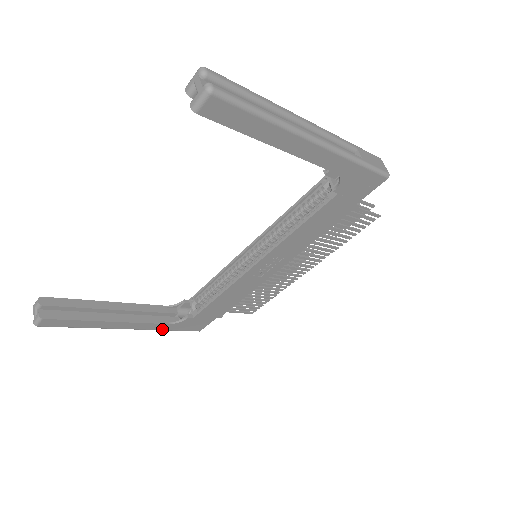
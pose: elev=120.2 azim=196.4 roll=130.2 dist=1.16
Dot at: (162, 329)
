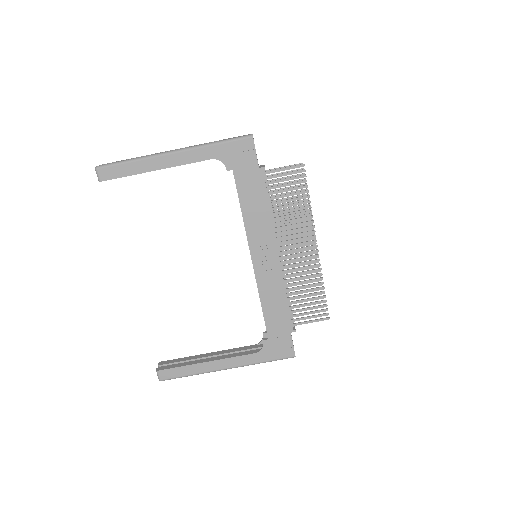
Dot at: (256, 362)
